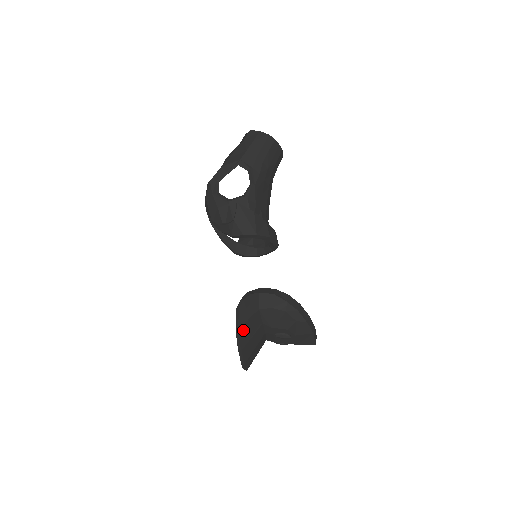
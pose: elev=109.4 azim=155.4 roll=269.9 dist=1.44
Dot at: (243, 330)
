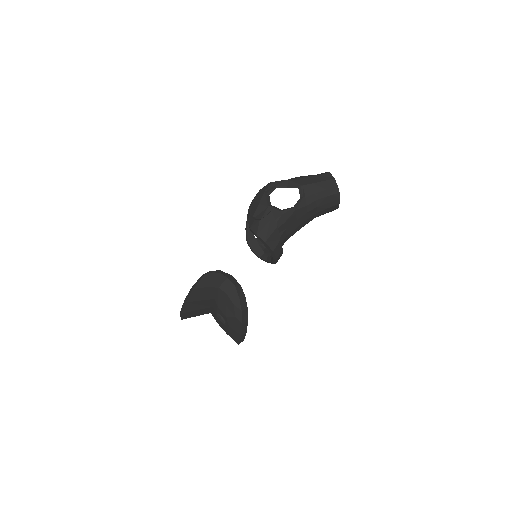
Dot at: (197, 291)
